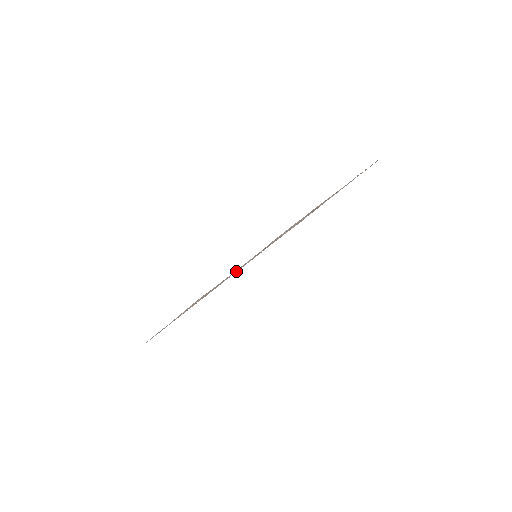
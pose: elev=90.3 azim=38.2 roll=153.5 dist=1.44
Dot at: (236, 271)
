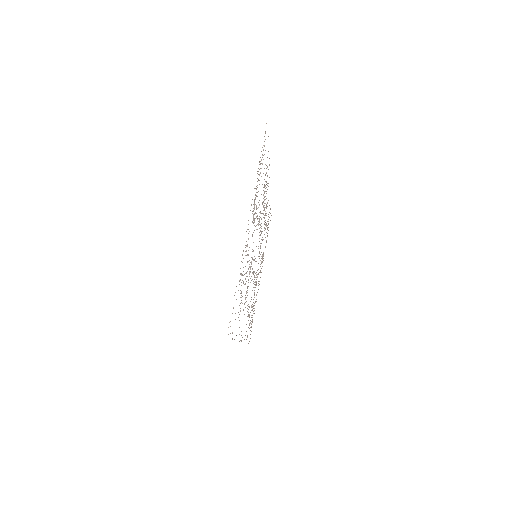
Dot at: occluded
